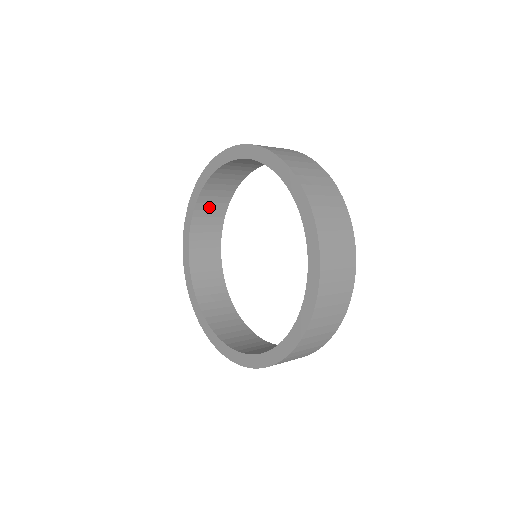
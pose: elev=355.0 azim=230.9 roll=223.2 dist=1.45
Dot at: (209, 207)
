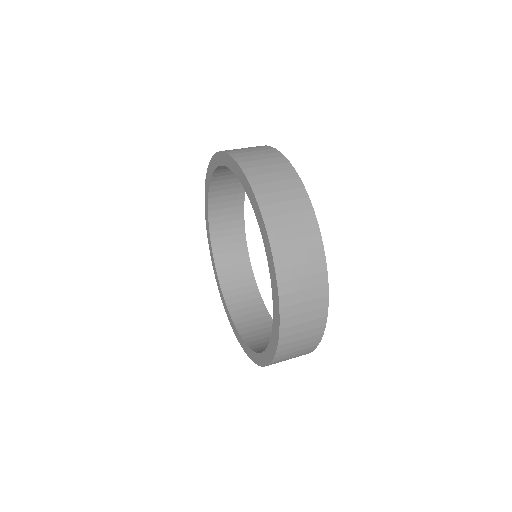
Dot at: (225, 234)
